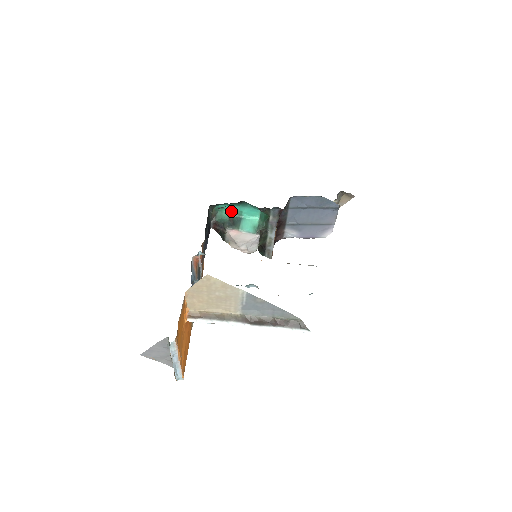
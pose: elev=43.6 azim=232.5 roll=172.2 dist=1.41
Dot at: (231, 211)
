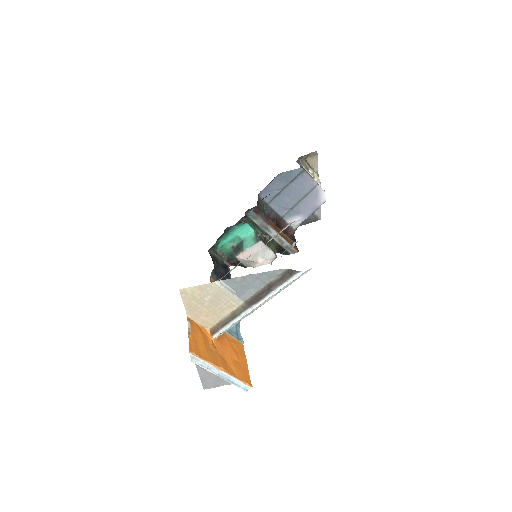
Dot at: (231, 242)
